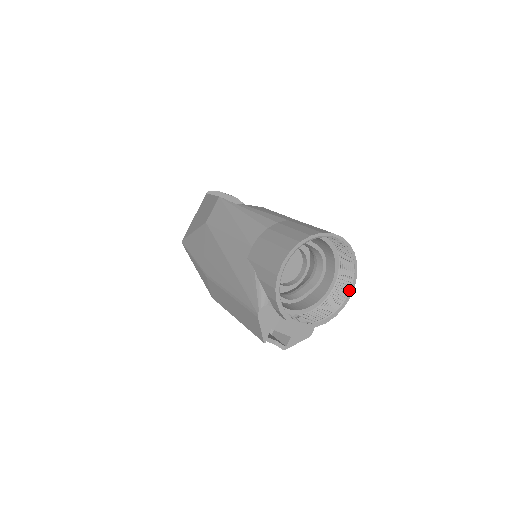
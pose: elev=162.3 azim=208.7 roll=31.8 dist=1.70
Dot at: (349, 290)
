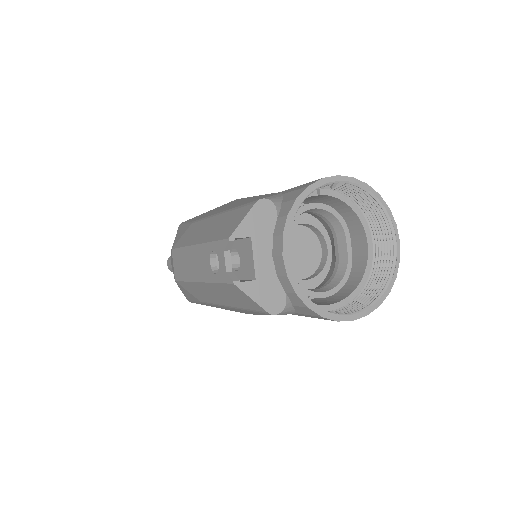
Dot at: (359, 312)
